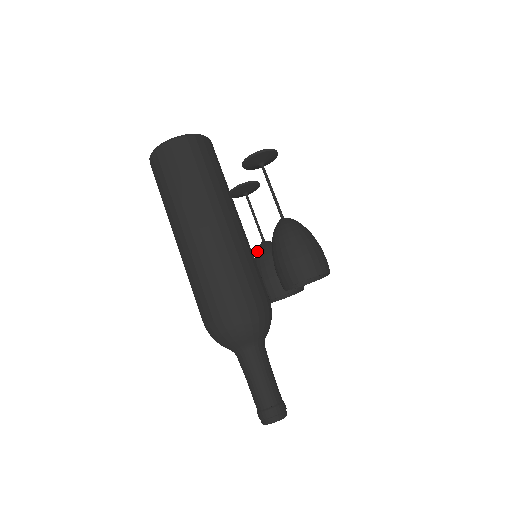
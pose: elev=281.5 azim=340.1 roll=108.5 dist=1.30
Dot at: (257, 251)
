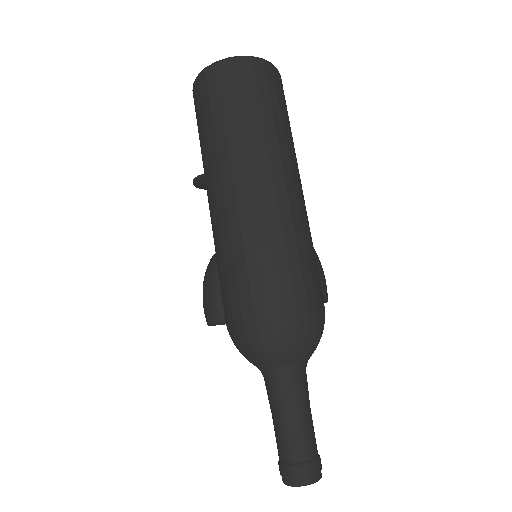
Dot at: occluded
